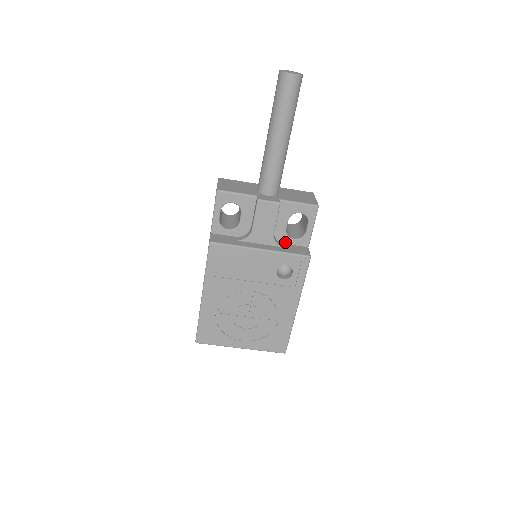
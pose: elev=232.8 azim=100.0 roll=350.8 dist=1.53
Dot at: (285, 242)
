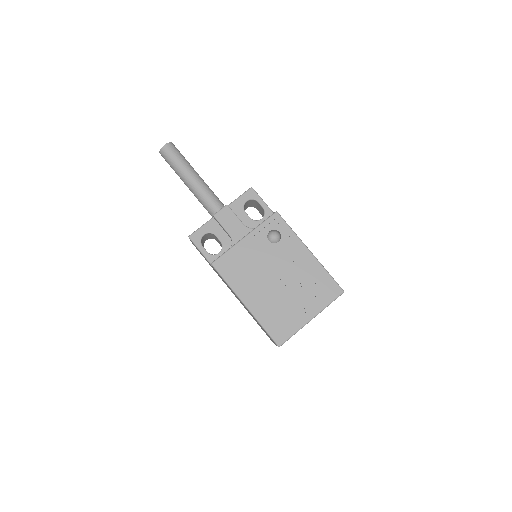
Dot at: occluded
